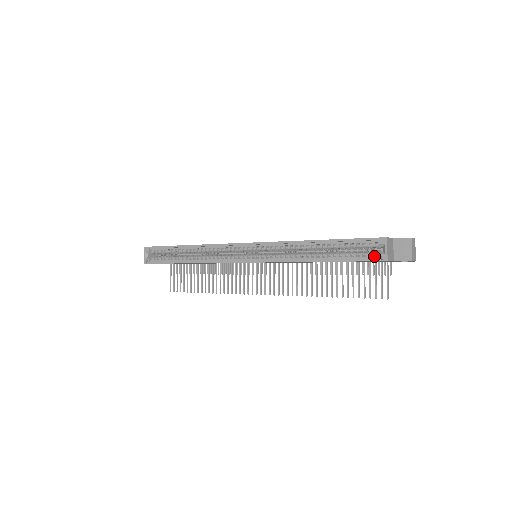
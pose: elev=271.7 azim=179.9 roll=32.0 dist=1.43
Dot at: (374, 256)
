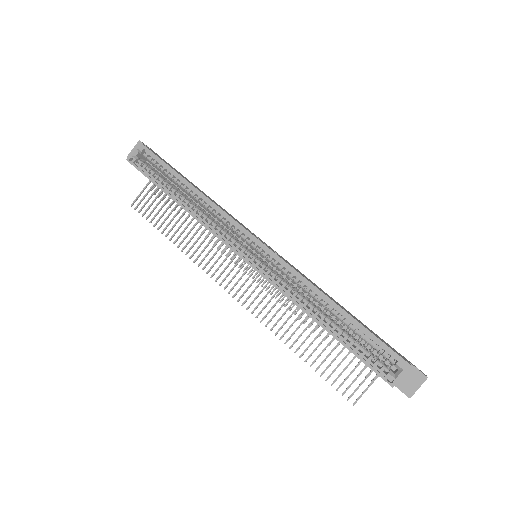
Dot at: (383, 370)
